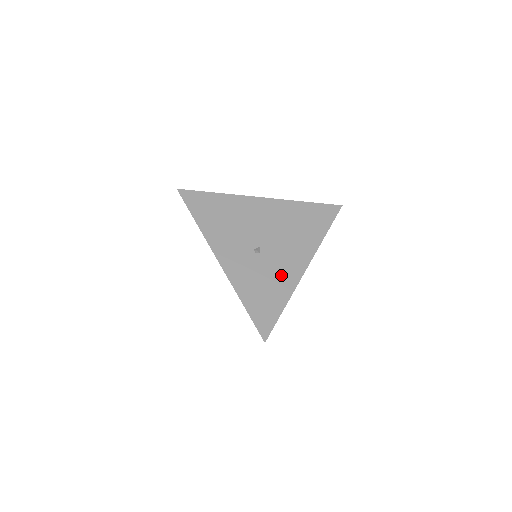
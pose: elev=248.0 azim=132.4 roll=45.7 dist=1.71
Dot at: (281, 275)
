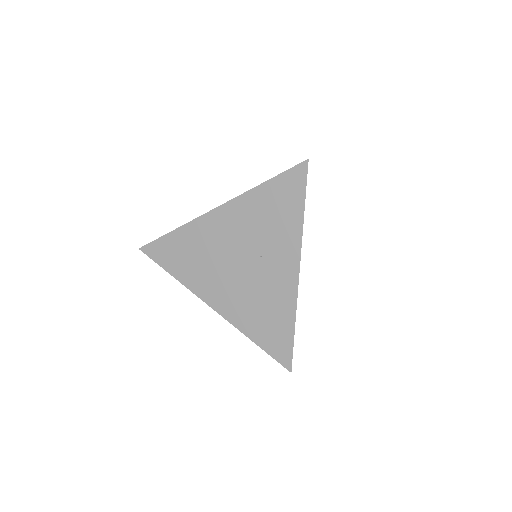
Dot at: occluded
